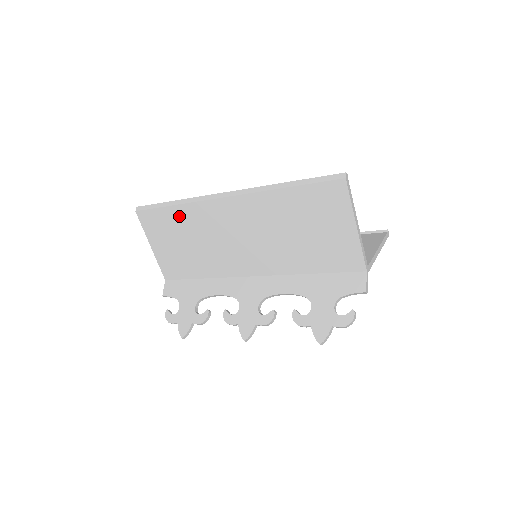
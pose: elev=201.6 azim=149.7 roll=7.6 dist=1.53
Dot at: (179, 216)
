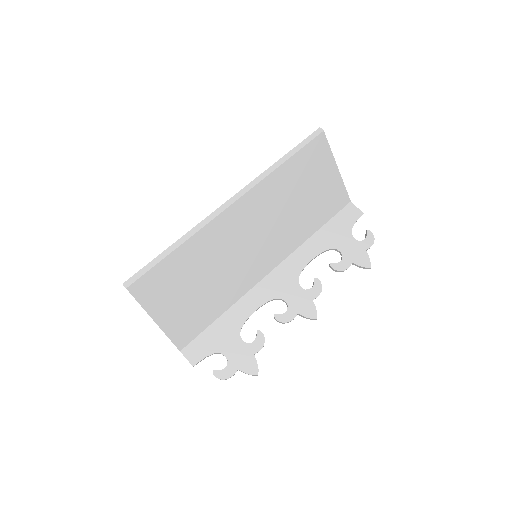
Dot at: (186, 257)
